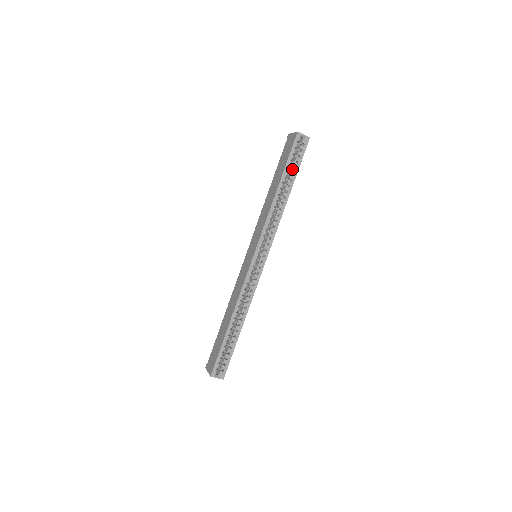
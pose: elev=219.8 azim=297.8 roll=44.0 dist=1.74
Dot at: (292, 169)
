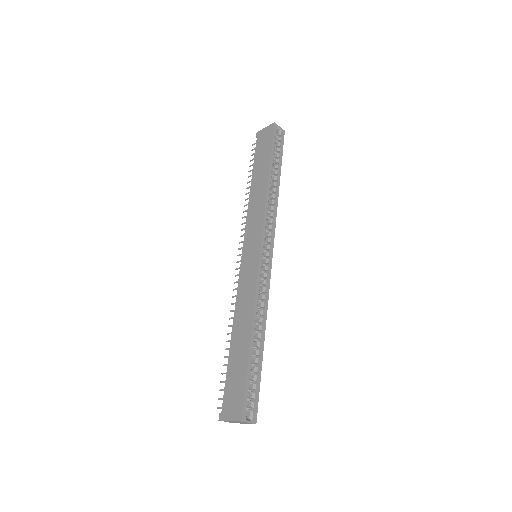
Dot at: (276, 159)
